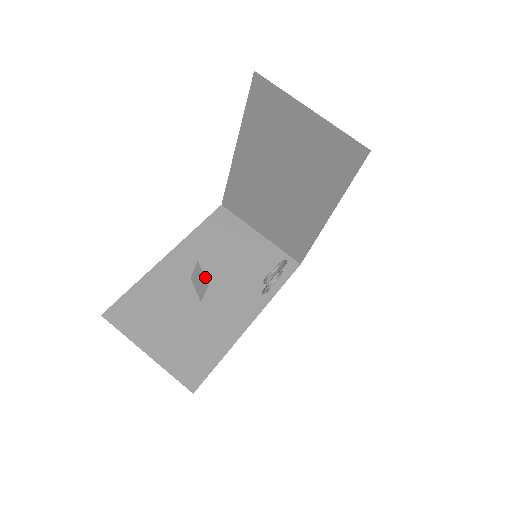
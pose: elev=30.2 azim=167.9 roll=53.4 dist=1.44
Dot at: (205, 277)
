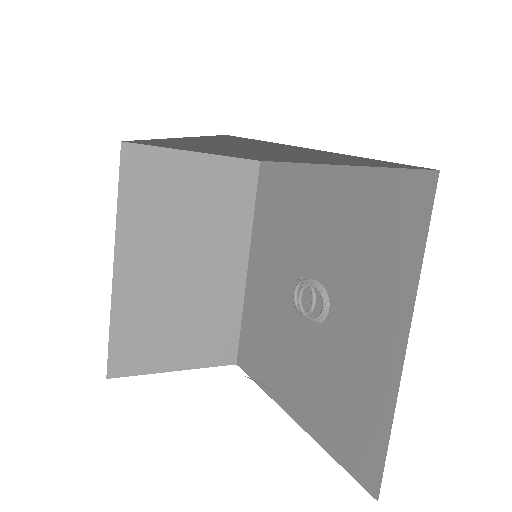
Dot at: (173, 258)
